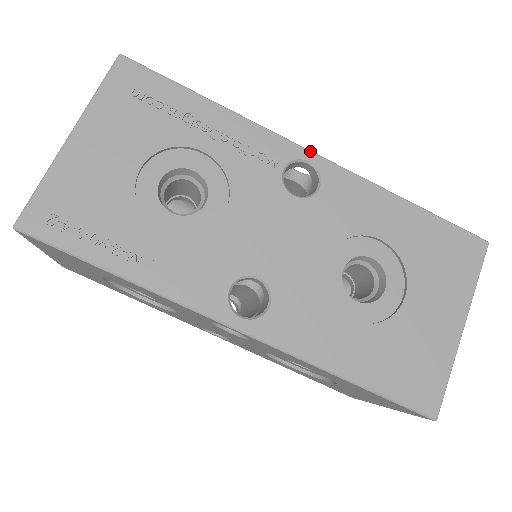
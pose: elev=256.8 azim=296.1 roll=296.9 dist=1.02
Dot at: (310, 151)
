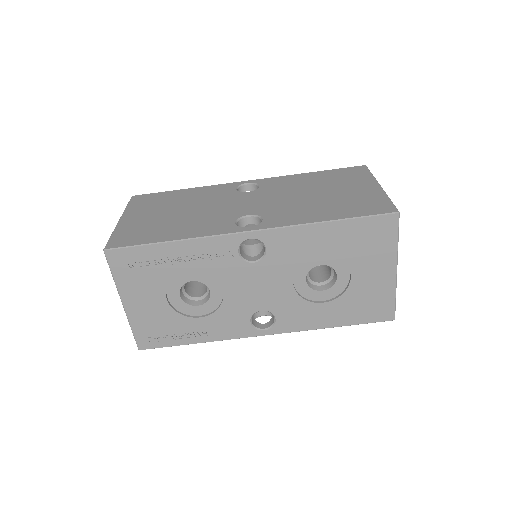
Dot at: (247, 232)
